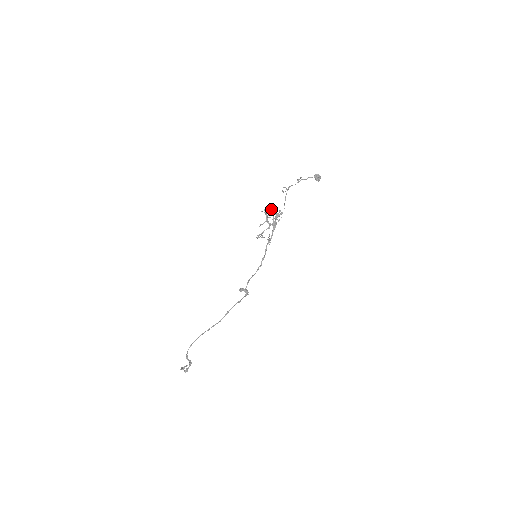
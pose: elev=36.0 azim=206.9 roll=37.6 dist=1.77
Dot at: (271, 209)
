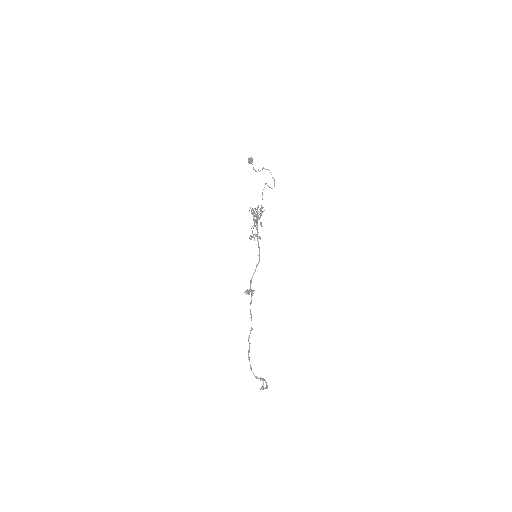
Dot at: (252, 208)
